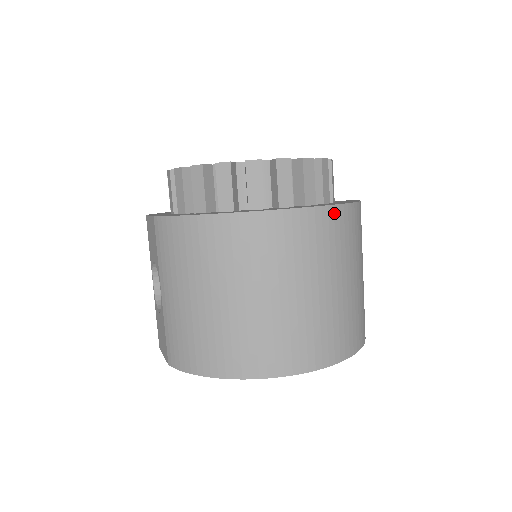
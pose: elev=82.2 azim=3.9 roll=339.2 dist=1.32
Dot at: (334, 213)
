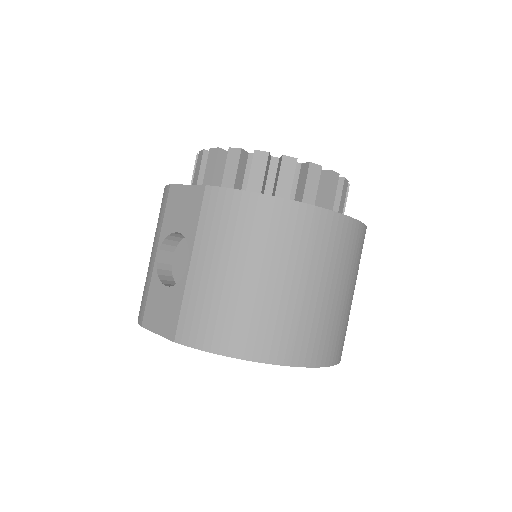
Dot at: (363, 231)
